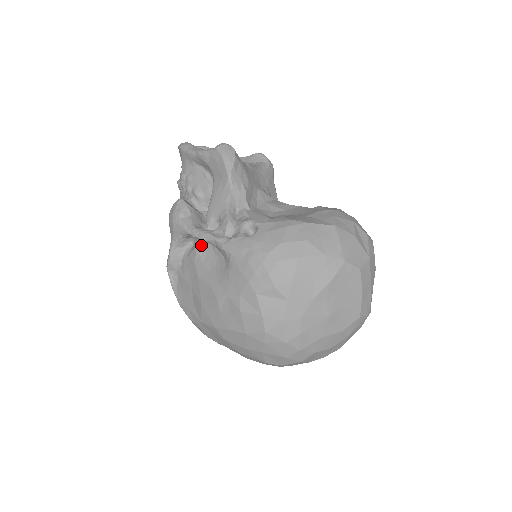
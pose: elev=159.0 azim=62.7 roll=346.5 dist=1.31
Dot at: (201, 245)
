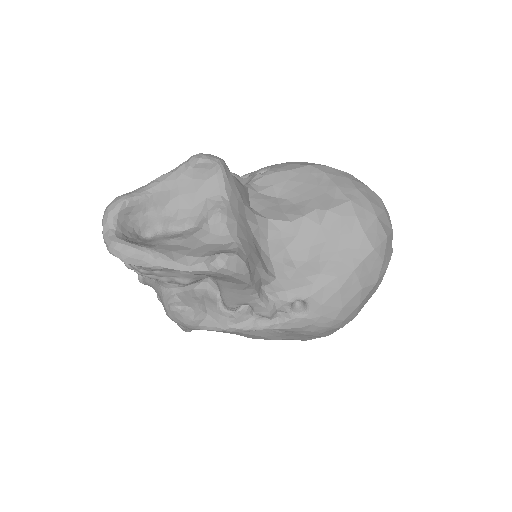
Dot at: occluded
